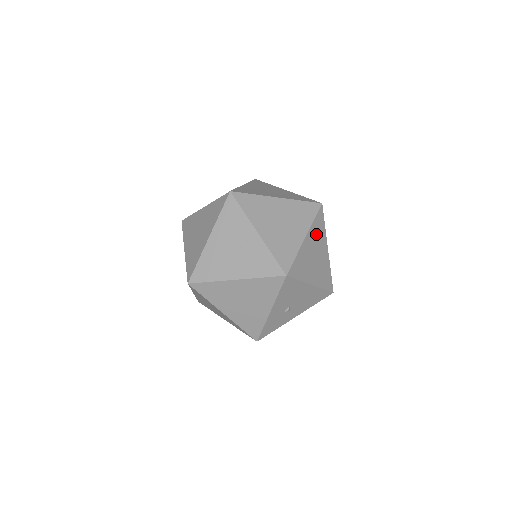
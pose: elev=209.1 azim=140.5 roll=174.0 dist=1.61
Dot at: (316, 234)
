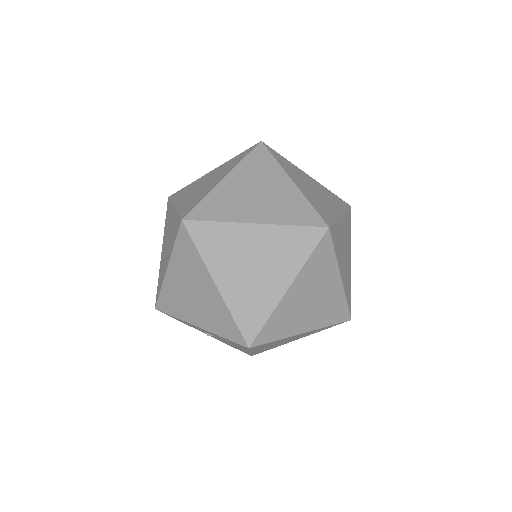
Dot at: (312, 332)
